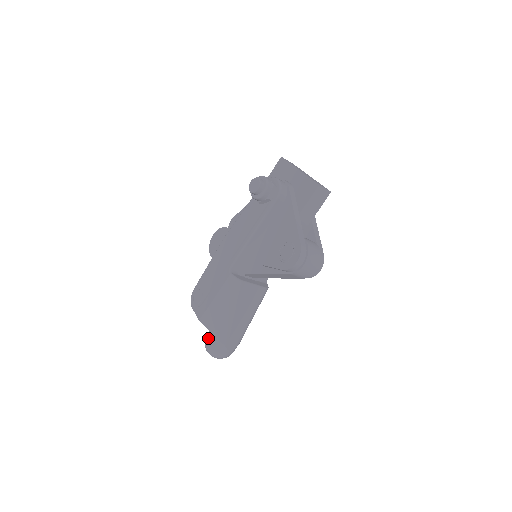
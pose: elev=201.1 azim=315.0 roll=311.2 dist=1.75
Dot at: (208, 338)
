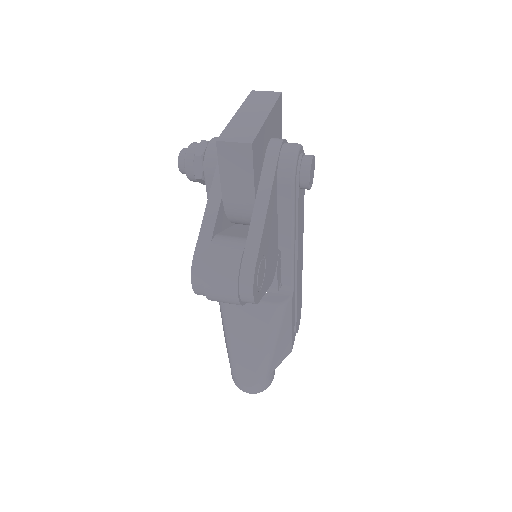
Dot at: occluded
